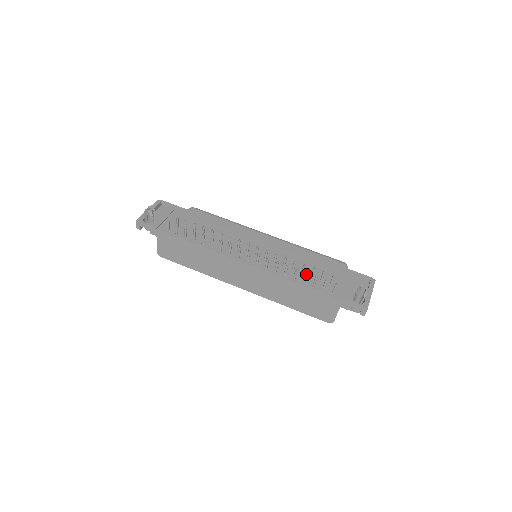
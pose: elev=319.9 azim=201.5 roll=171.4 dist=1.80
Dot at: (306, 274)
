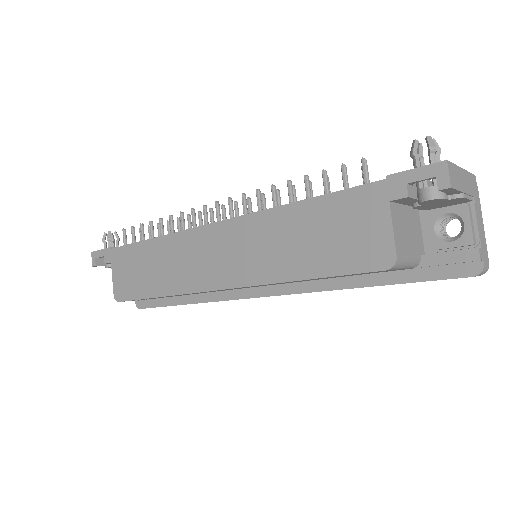
Dot at: (305, 177)
